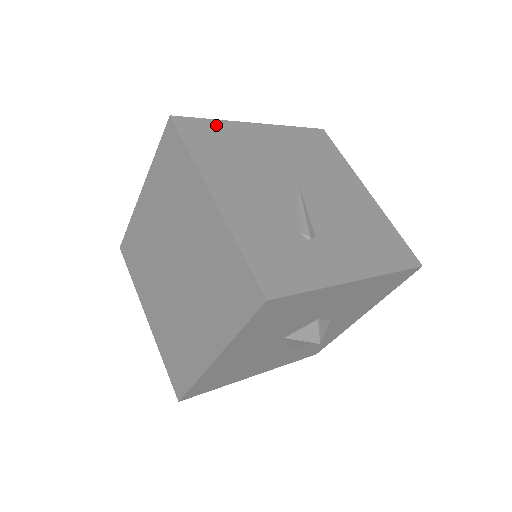
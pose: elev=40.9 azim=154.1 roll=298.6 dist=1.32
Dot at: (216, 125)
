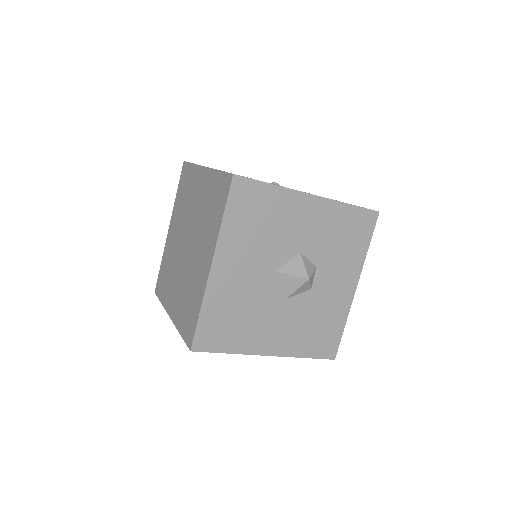
Dot at: occluded
